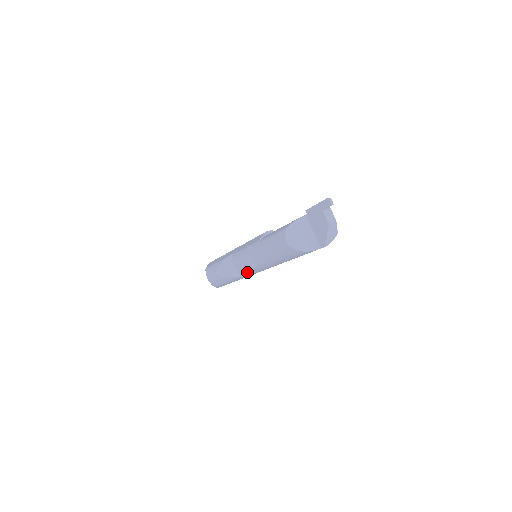
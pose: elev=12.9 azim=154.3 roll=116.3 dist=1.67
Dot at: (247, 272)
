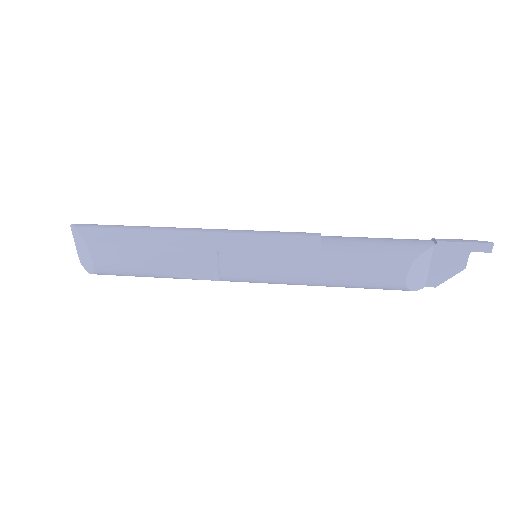
Dot at: (242, 281)
